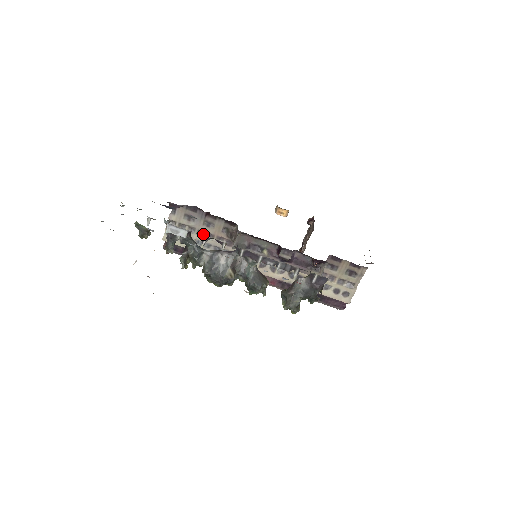
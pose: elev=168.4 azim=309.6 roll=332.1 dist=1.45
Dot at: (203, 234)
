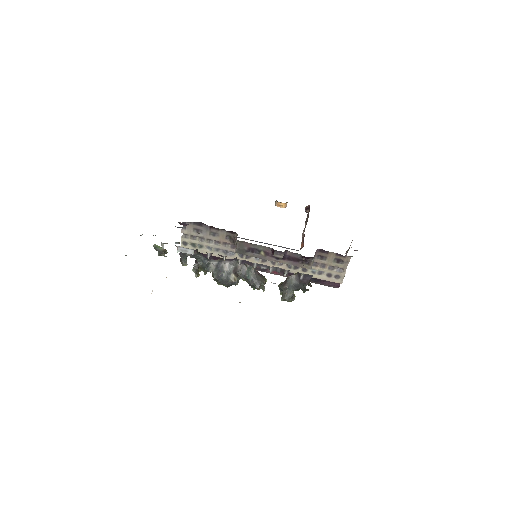
Dot at: (211, 241)
